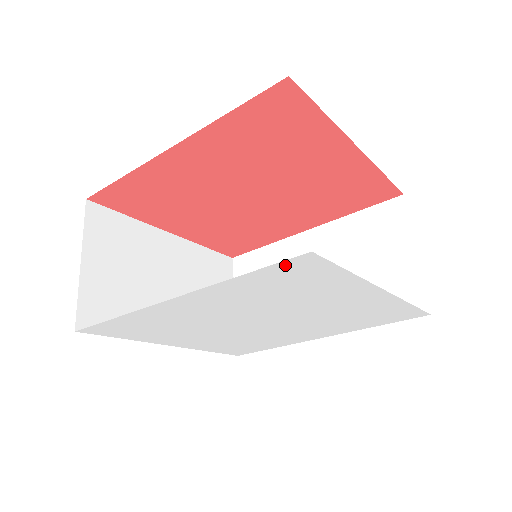
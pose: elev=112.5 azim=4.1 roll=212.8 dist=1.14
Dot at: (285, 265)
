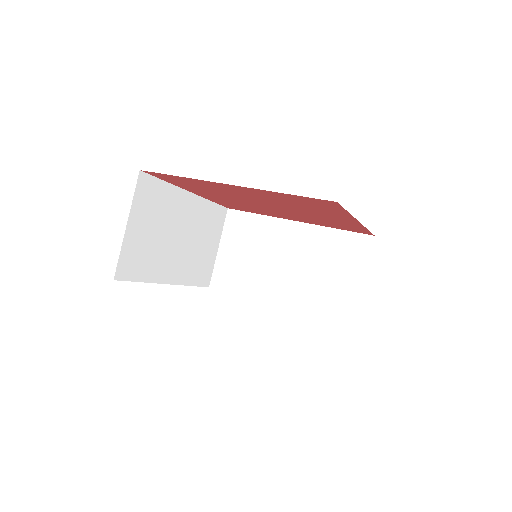
Dot at: occluded
